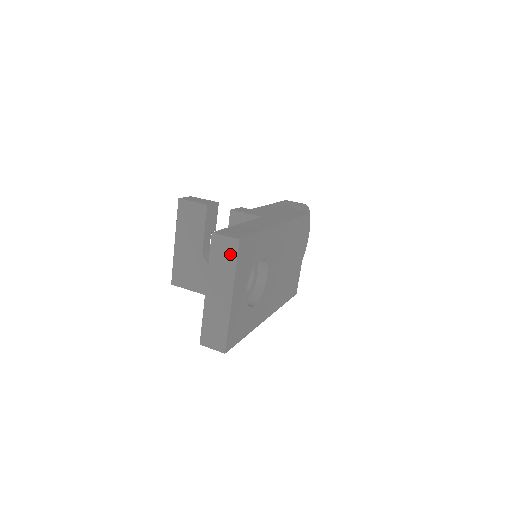
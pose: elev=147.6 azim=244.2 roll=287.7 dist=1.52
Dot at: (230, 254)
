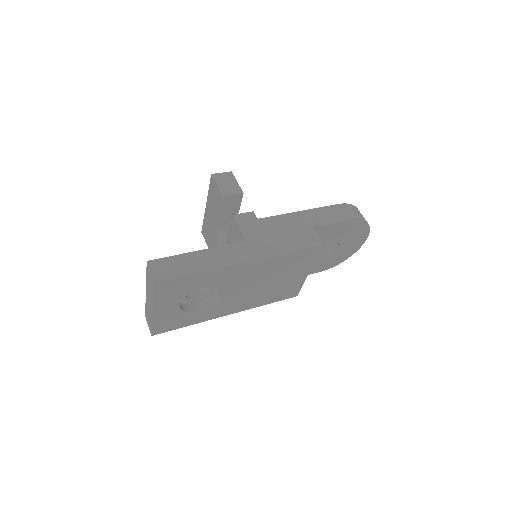
Dot at: (152, 285)
